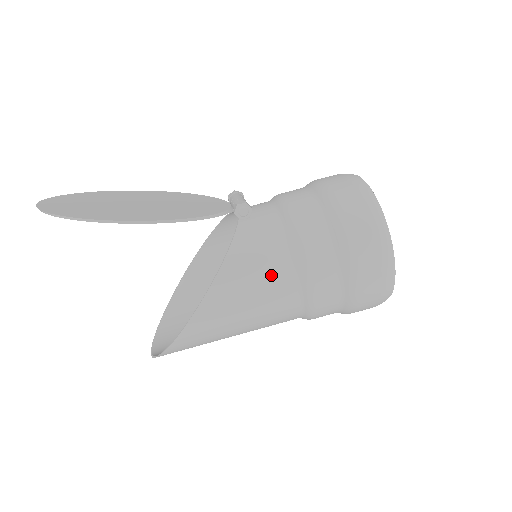
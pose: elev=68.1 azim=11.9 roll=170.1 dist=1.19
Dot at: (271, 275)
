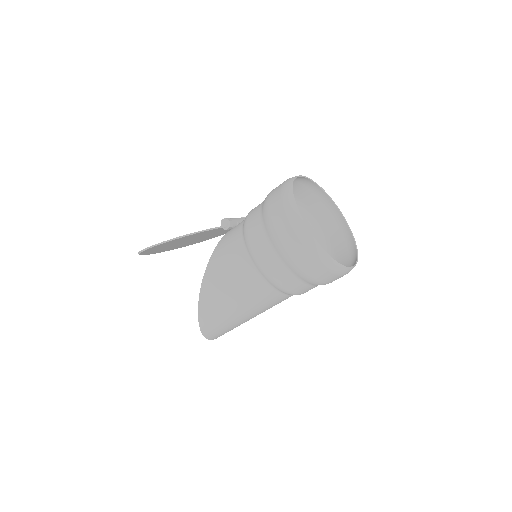
Dot at: (233, 258)
